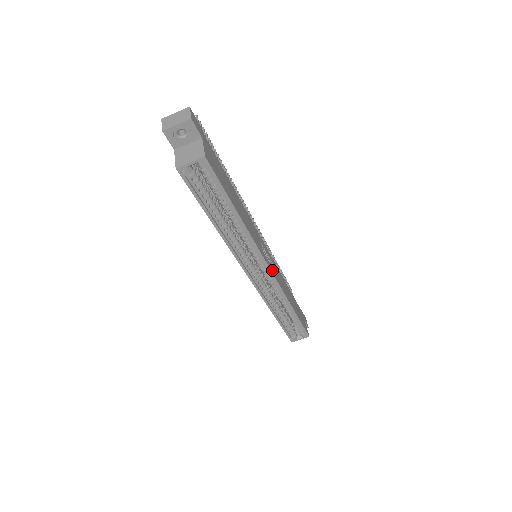
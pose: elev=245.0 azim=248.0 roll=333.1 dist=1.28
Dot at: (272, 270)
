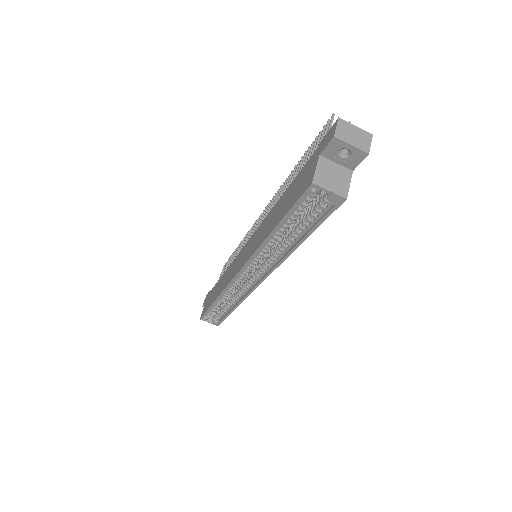
Dot at: occluded
